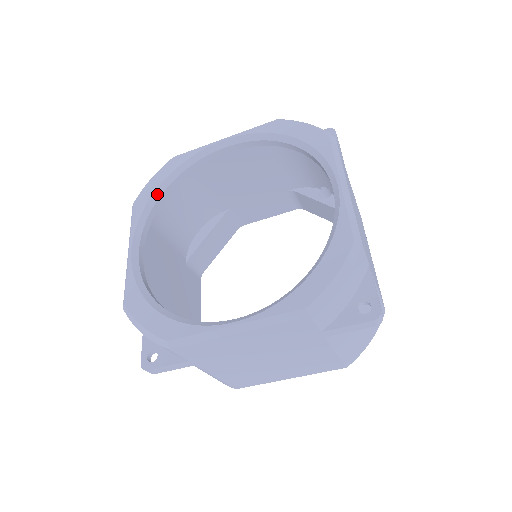
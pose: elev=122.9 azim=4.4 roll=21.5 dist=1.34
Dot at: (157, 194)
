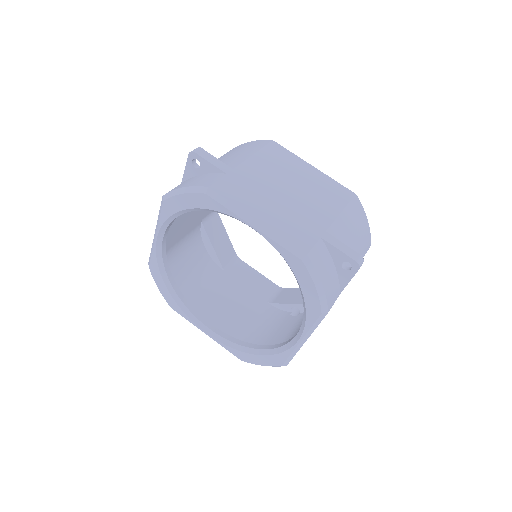
Dot at: (173, 294)
